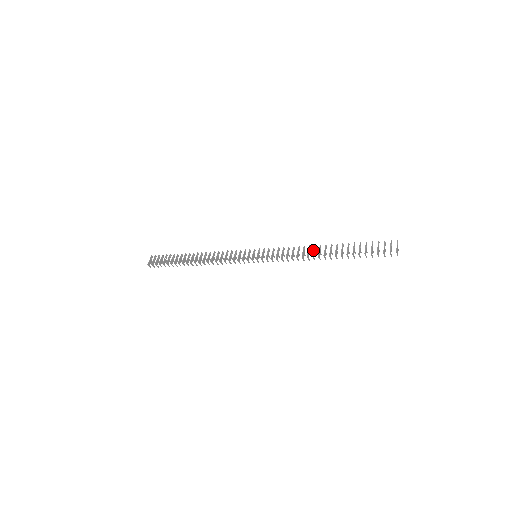
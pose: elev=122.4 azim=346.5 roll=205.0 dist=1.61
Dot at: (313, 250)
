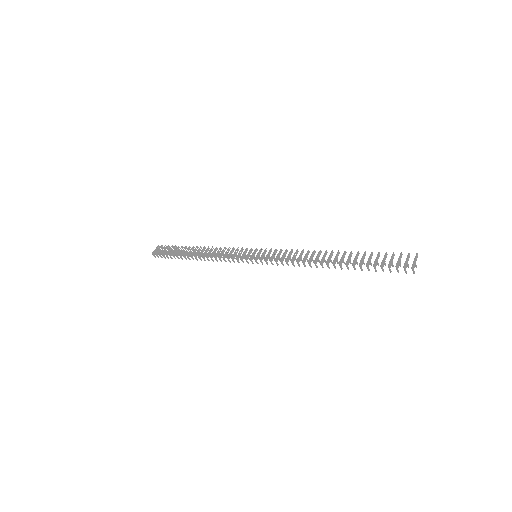
Dot at: occluded
